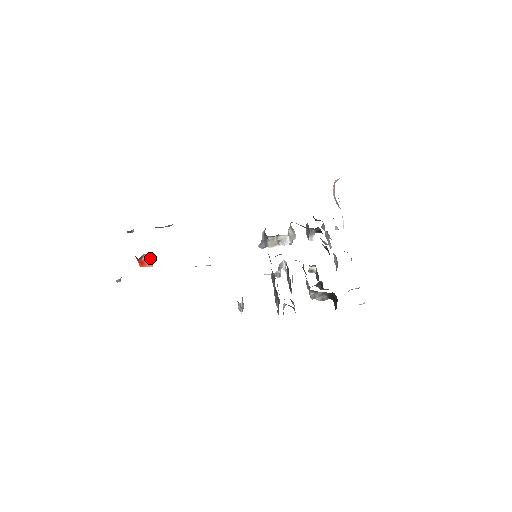
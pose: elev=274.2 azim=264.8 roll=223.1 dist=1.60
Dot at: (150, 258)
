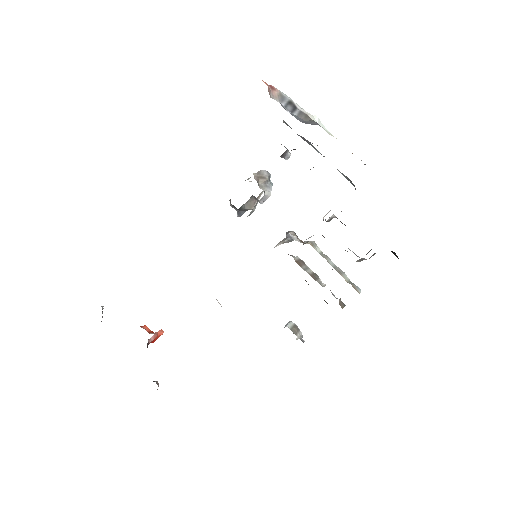
Dot at: (155, 335)
